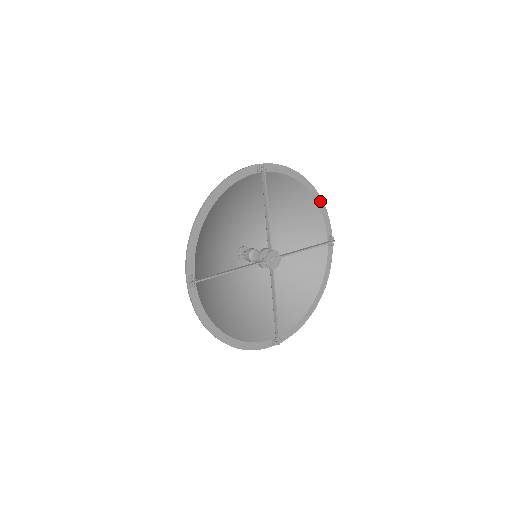
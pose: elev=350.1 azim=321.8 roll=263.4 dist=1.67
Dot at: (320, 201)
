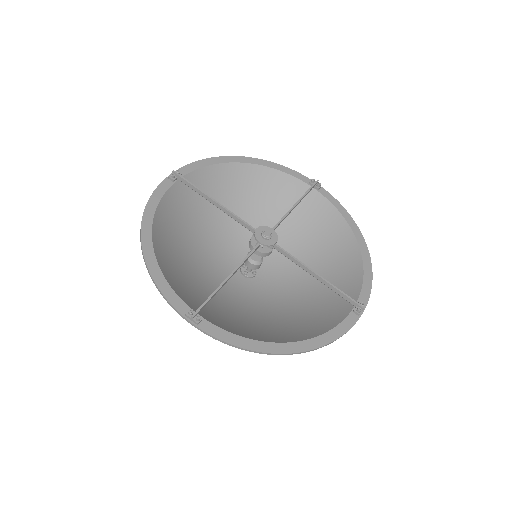
Dot at: (266, 163)
